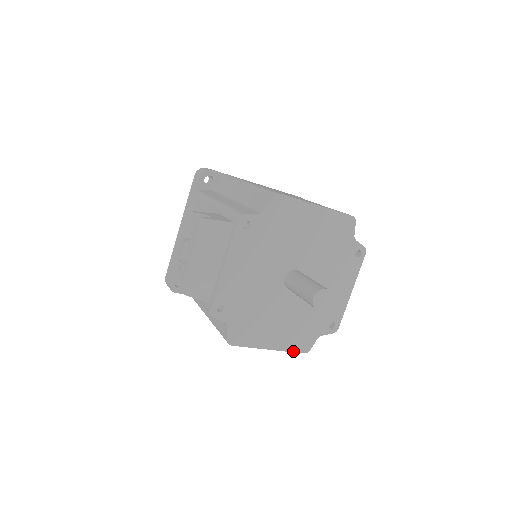
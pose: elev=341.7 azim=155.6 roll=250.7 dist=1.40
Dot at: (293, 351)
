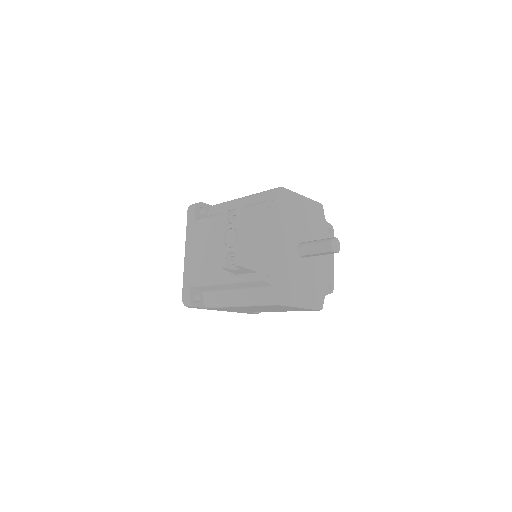
Dot at: (314, 309)
